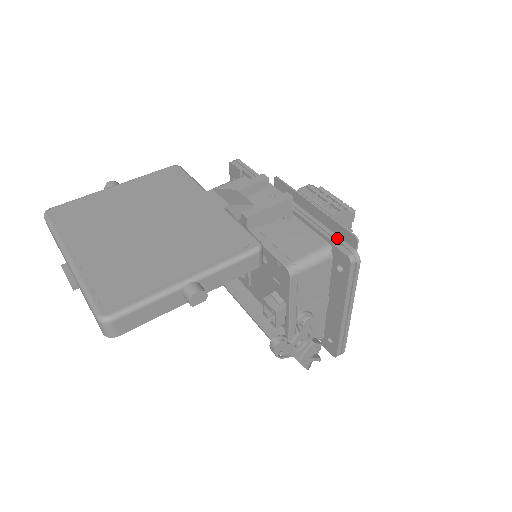
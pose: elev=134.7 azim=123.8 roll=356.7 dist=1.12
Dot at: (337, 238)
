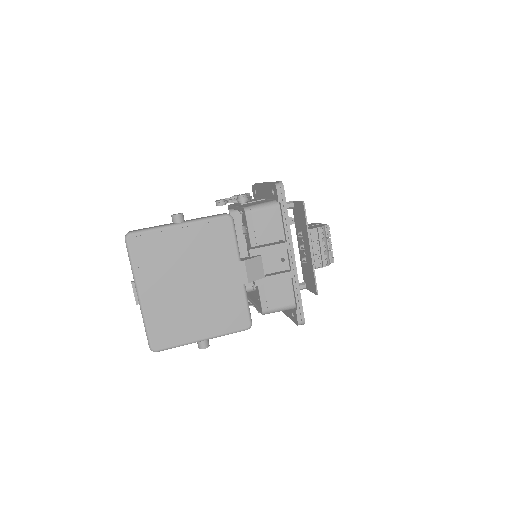
Dot at: (301, 308)
